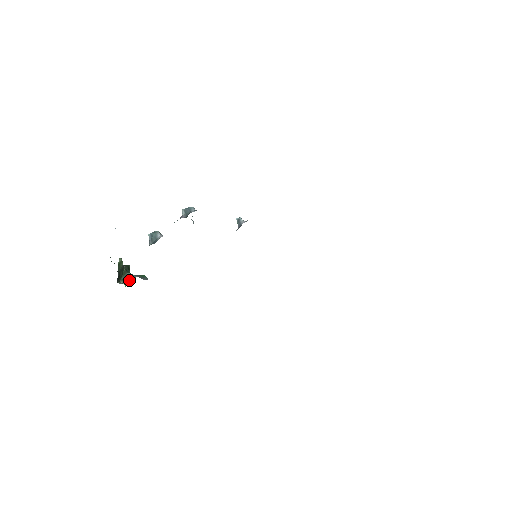
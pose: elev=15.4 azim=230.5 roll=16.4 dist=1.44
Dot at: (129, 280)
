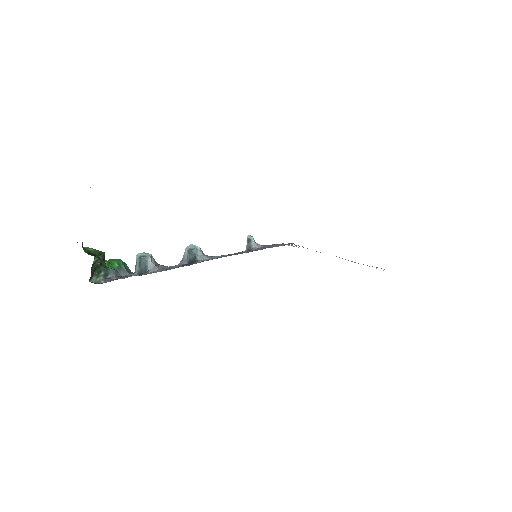
Dot at: (103, 277)
